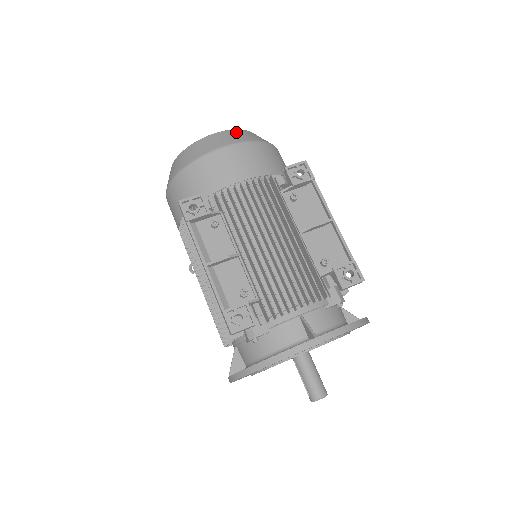
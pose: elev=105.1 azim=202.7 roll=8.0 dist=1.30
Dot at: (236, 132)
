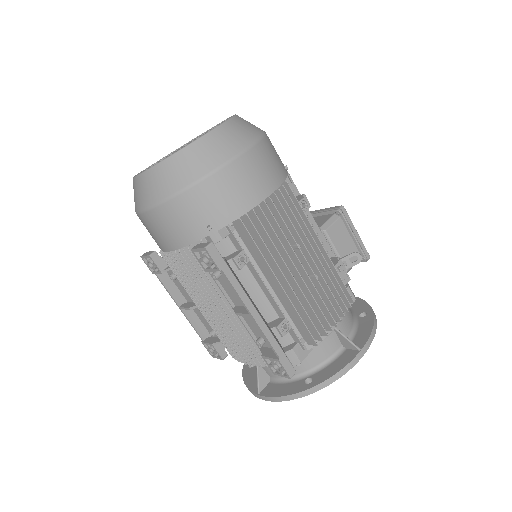
Dot at: (148, 179)
